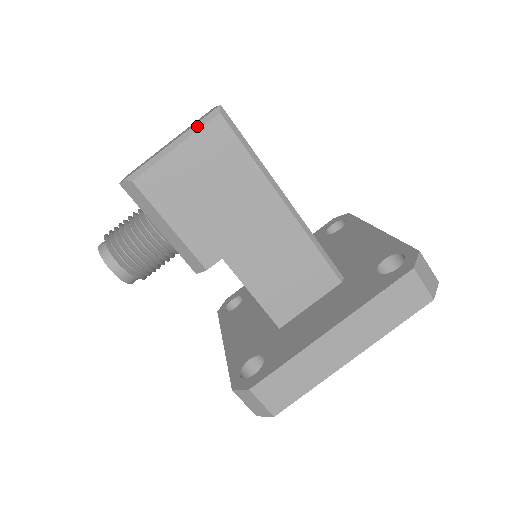
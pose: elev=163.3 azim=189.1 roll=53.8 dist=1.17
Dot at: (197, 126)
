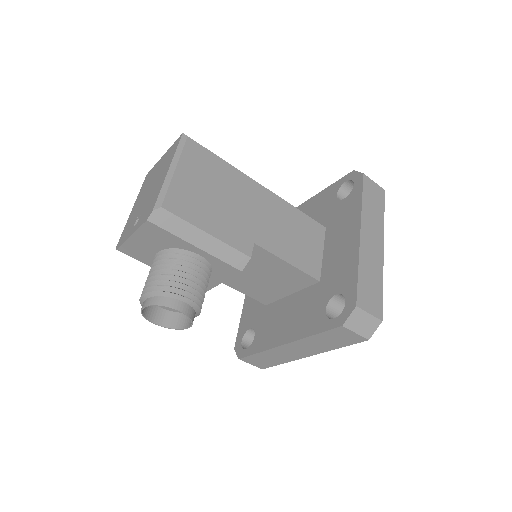
Dot at: (178, 151)
